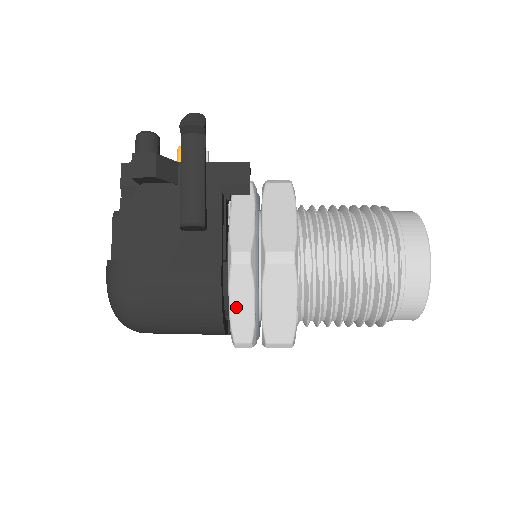
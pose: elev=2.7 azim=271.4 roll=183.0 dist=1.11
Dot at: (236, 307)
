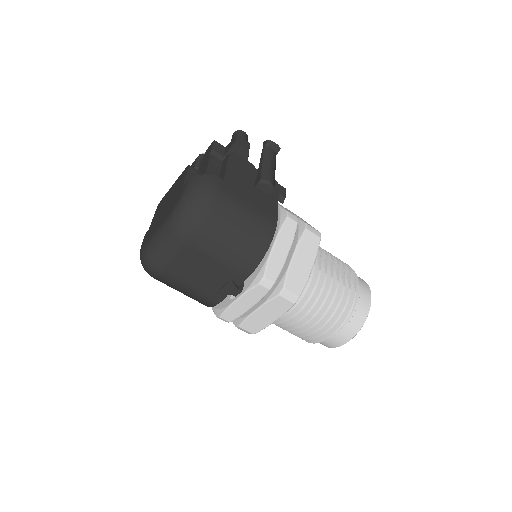
Dot at: (277, 248)
